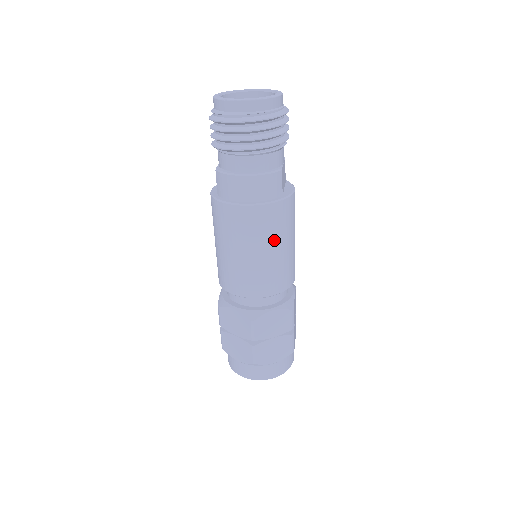
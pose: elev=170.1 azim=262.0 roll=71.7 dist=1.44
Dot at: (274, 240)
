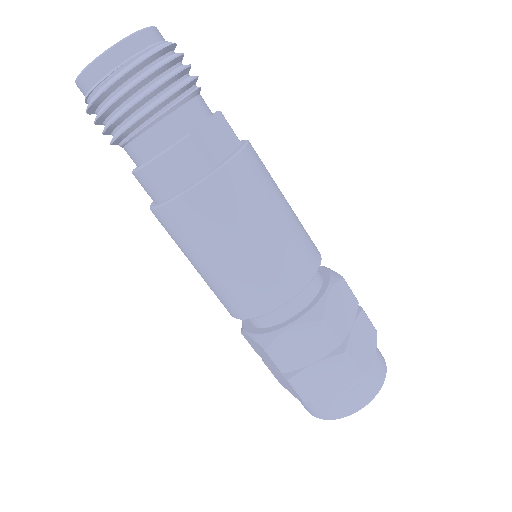
Dot at: (228, 236)
